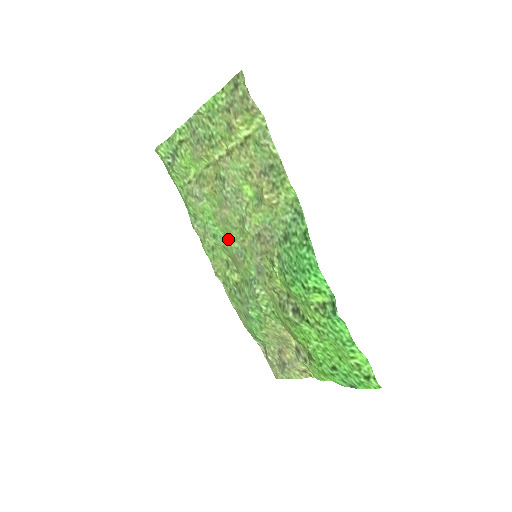
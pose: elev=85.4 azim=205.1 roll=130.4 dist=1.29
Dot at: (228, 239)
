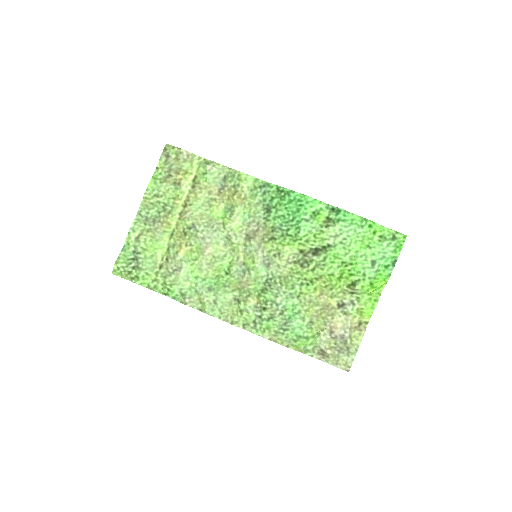
Dot at: (224, 275)
